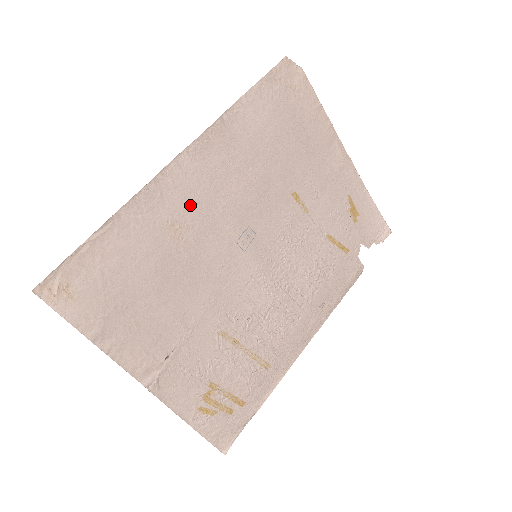
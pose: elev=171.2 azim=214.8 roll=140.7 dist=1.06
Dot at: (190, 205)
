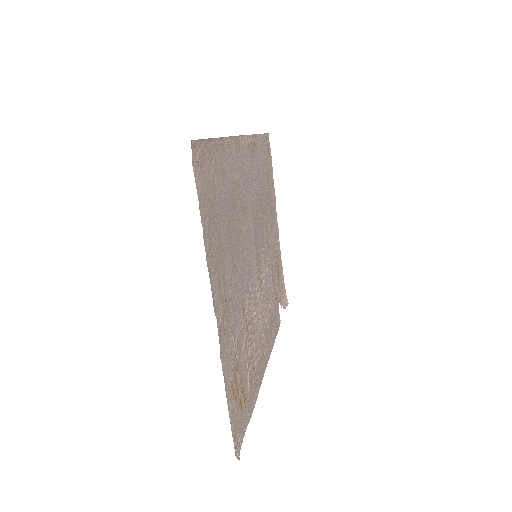
Dot at: (242, 178)
